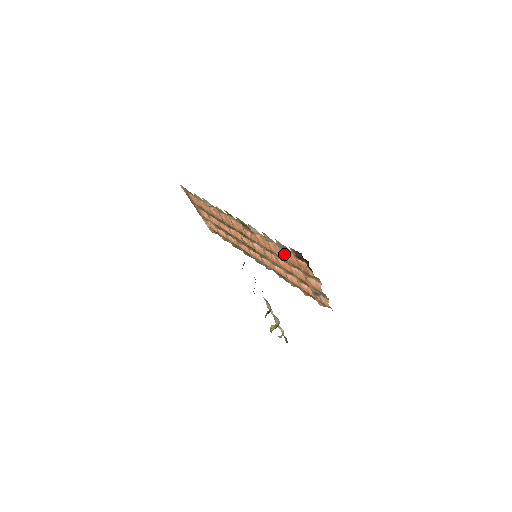
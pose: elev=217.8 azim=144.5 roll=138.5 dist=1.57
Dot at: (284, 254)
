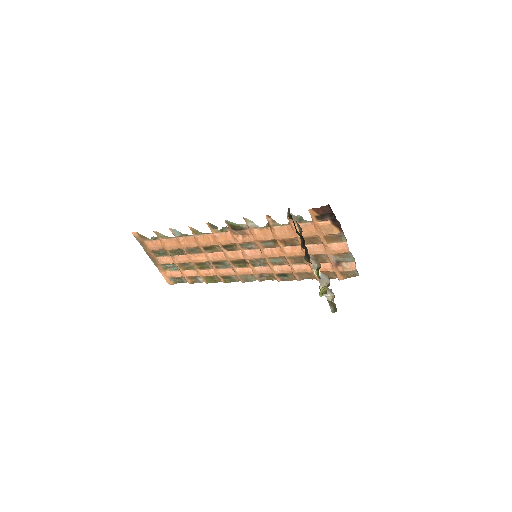
Dot at: occluded
